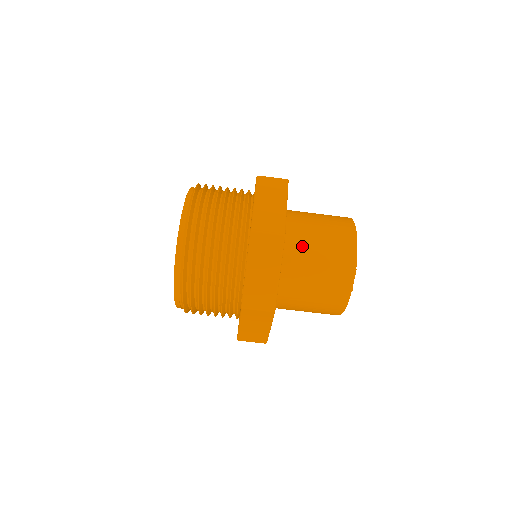
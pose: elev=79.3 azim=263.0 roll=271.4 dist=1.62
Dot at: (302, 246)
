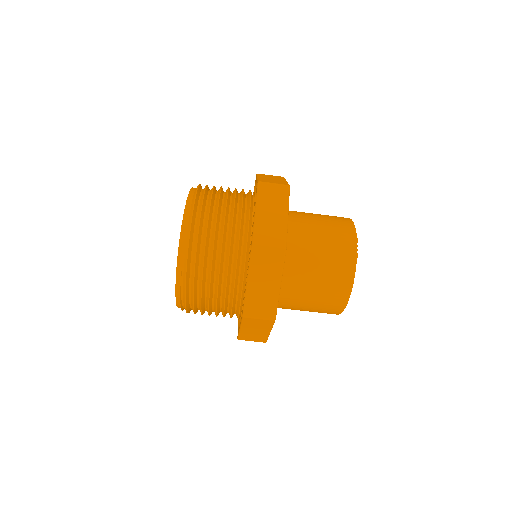
Dot at: (303, 219)
